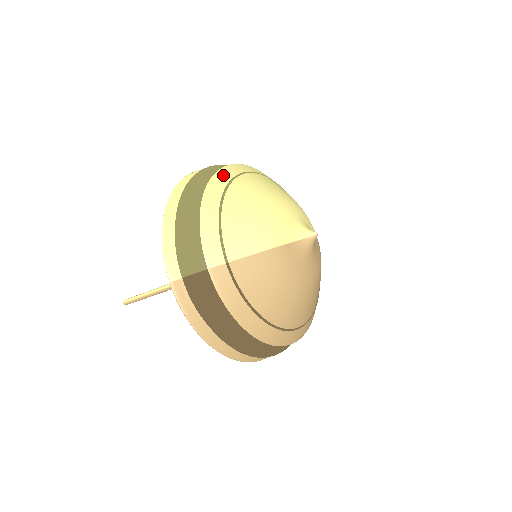
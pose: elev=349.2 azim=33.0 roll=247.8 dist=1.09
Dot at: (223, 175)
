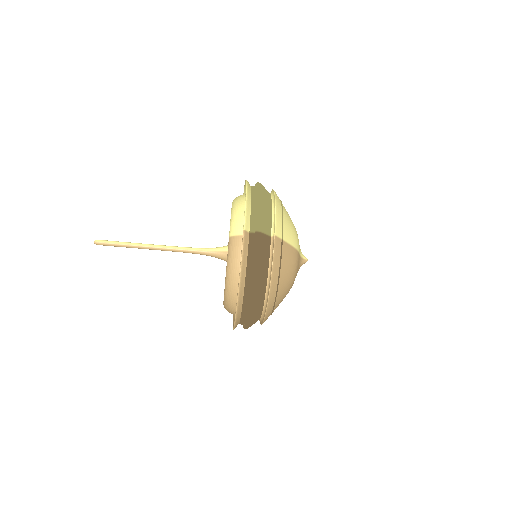
Dot at: occluded
